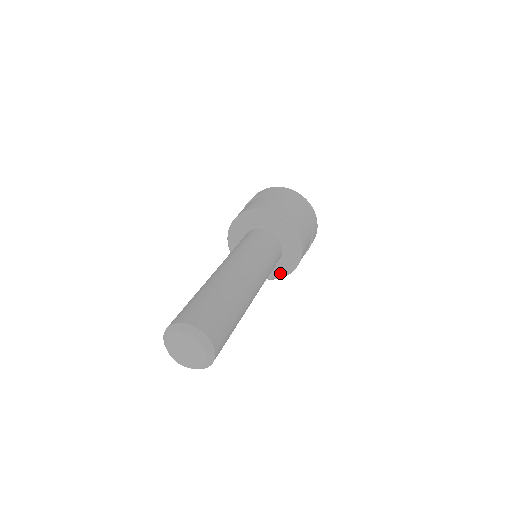
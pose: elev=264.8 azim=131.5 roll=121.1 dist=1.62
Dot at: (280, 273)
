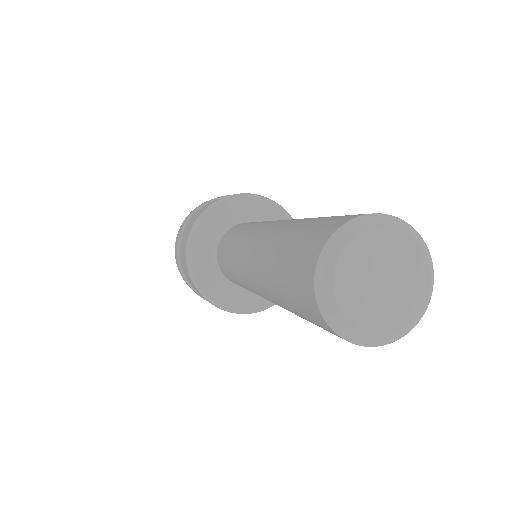
Dot at: (263, 302)
